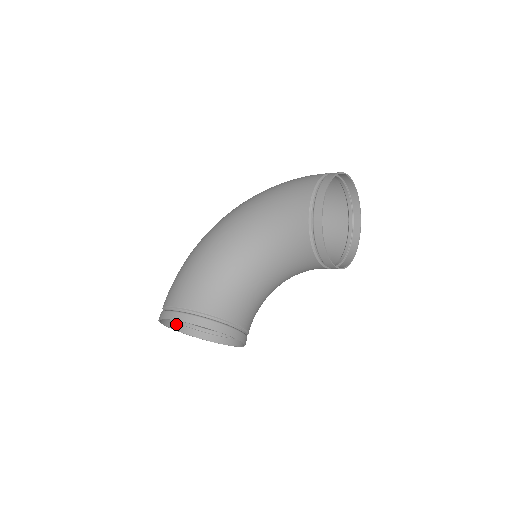
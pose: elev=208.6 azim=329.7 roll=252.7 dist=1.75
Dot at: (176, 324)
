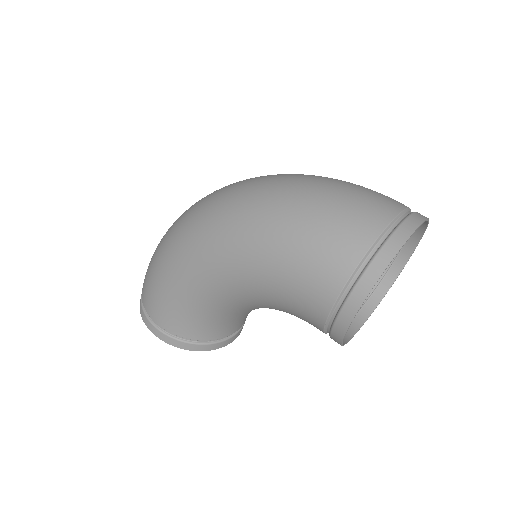
Dot at: occluded
